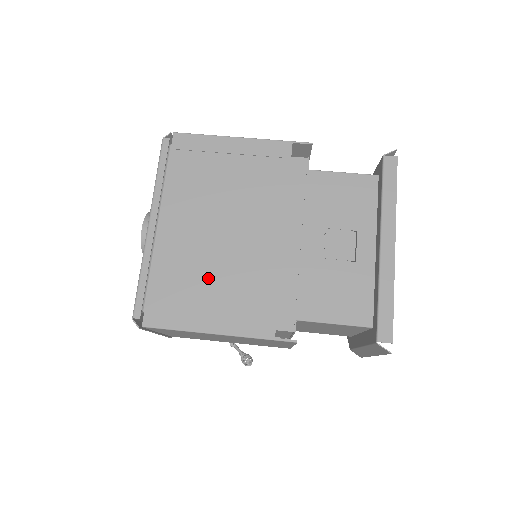
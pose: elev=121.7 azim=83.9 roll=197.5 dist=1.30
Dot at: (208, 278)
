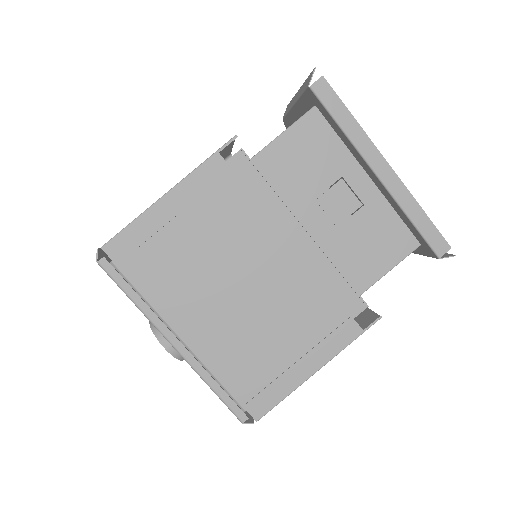
Dot at: (268, 339)
